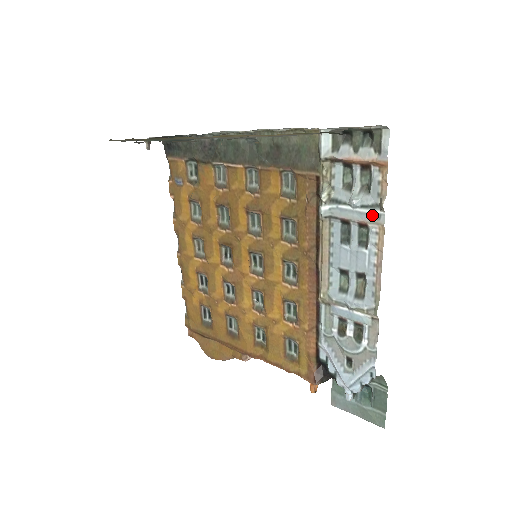
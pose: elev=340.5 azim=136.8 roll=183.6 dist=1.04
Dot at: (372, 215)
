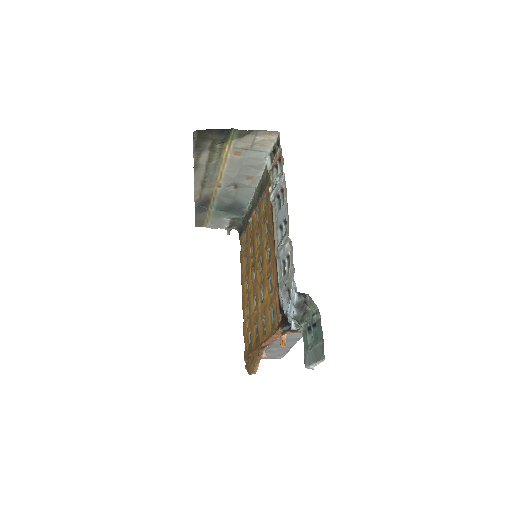
Dot at: (282, 180)
